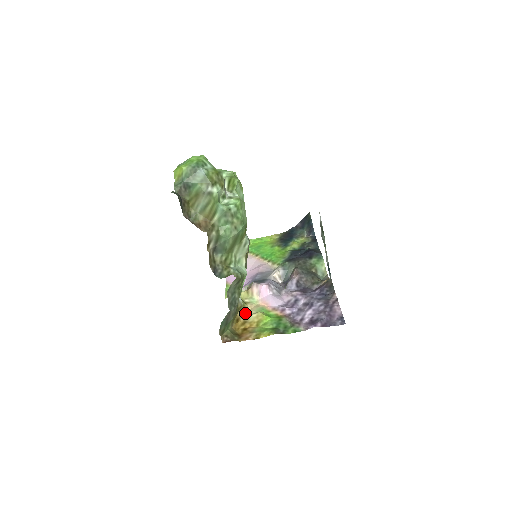
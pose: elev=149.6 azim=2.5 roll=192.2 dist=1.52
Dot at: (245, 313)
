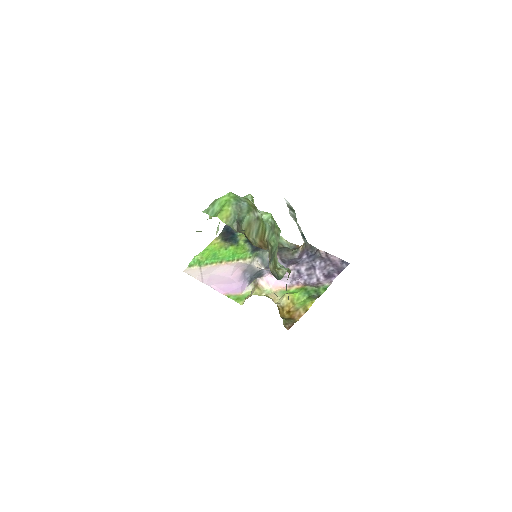
Dot at: occluded
